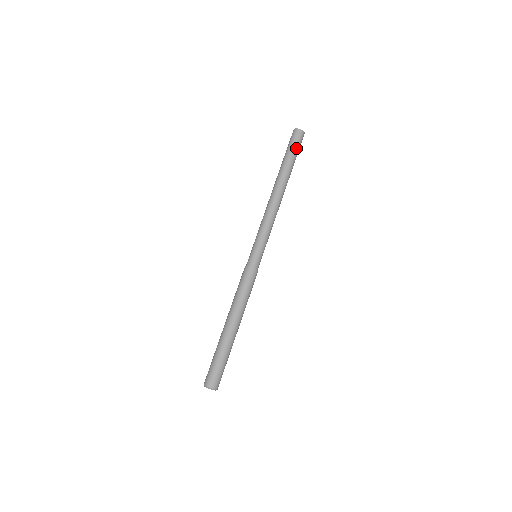
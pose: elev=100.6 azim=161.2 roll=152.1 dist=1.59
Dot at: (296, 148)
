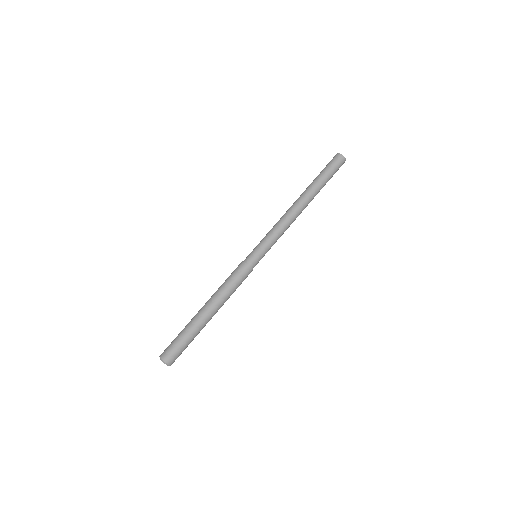
Dot at: (334, 173)
